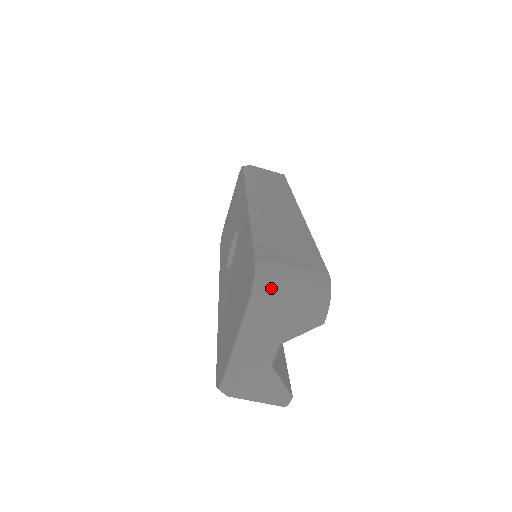
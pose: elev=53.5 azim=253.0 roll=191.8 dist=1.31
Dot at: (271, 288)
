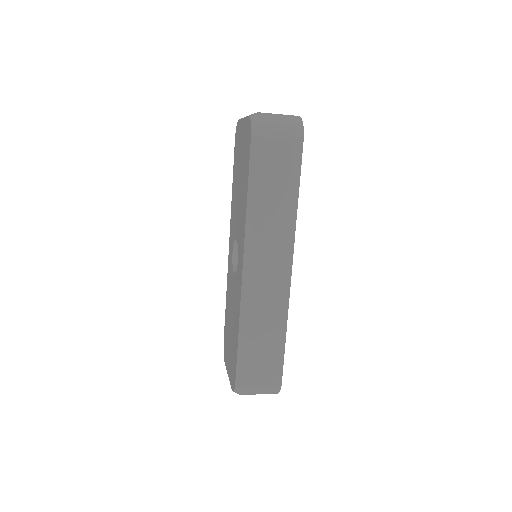
Dot at: occluded
